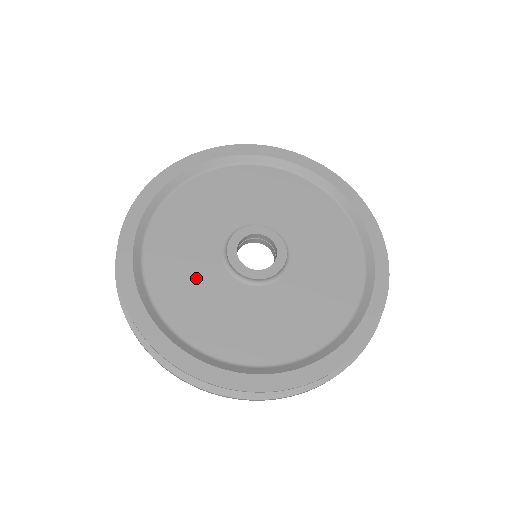
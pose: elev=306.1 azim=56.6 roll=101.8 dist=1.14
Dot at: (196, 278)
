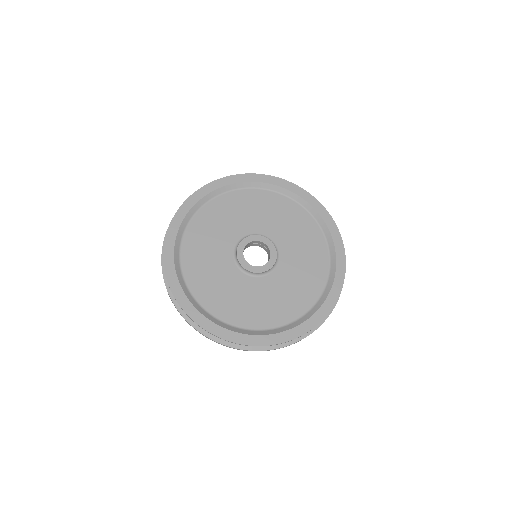
Dot at: (238, 293)
